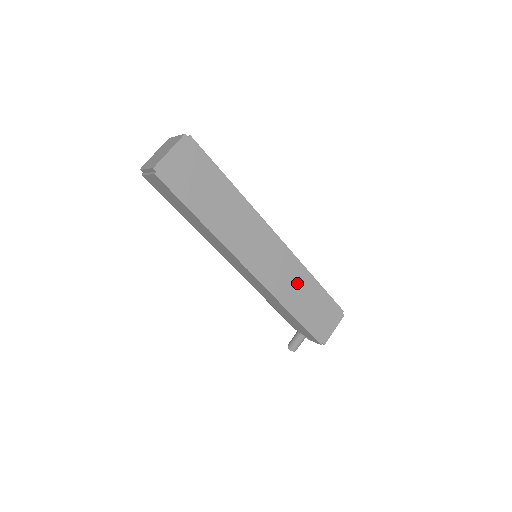
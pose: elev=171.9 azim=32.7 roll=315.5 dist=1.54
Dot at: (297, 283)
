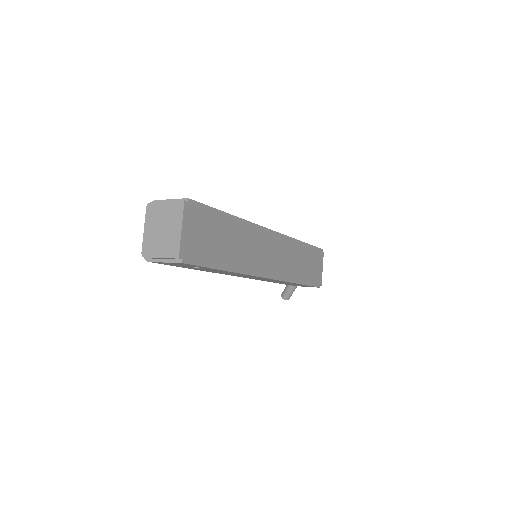
Dot at: (295, 256)
